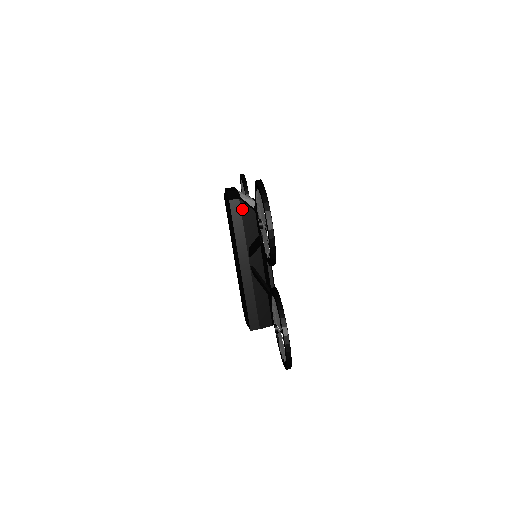
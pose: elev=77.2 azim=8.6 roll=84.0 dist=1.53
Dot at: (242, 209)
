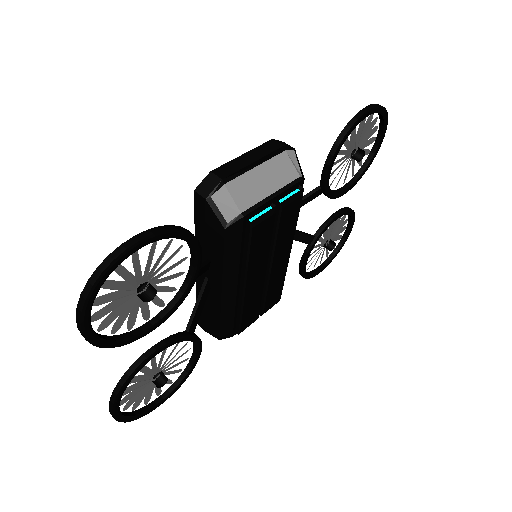
Dot at: (207, 214)
